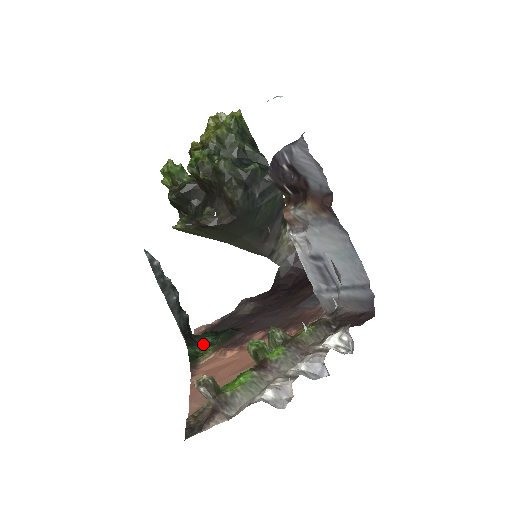
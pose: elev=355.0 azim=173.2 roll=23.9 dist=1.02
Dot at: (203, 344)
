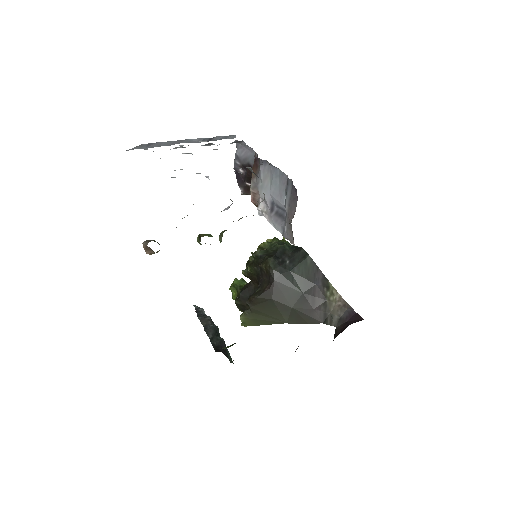
Dot at: (228, 346)
